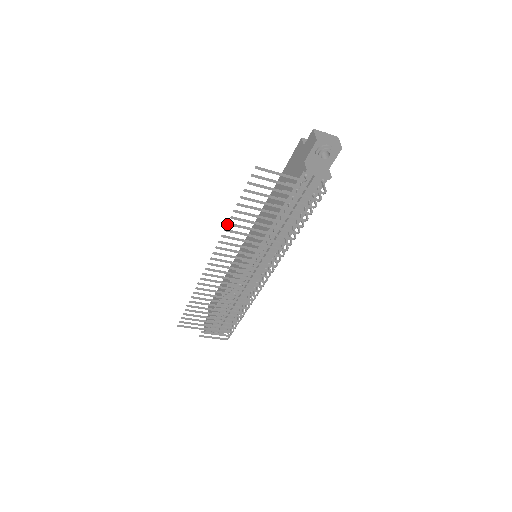
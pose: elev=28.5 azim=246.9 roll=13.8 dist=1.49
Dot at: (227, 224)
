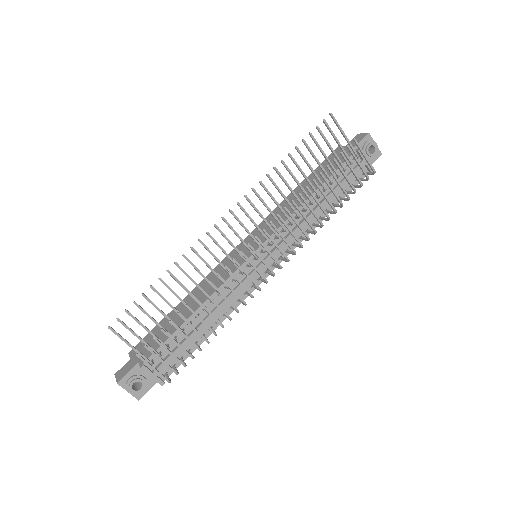
Dot at: (274, 167)
